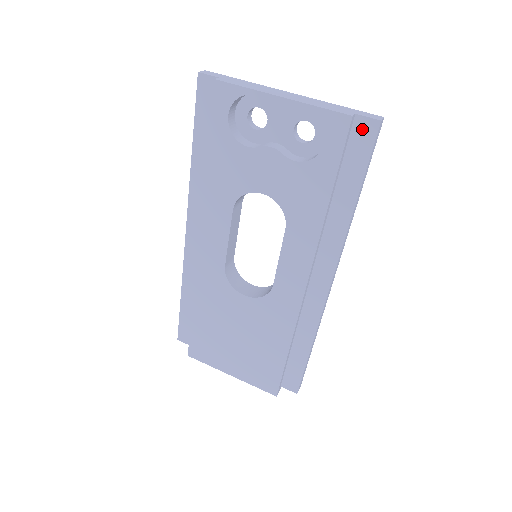
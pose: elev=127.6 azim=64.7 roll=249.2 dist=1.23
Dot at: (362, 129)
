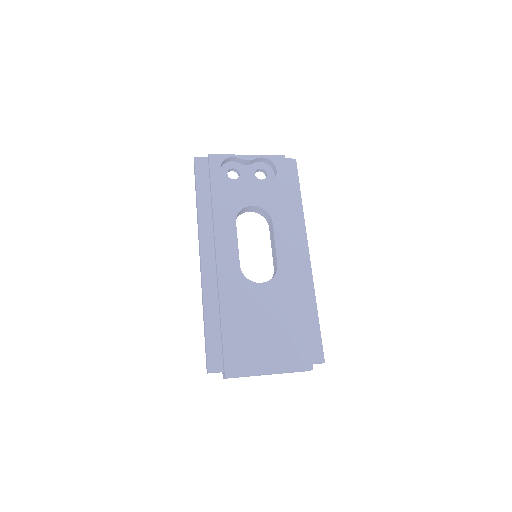
Dot at: (289, 164)
